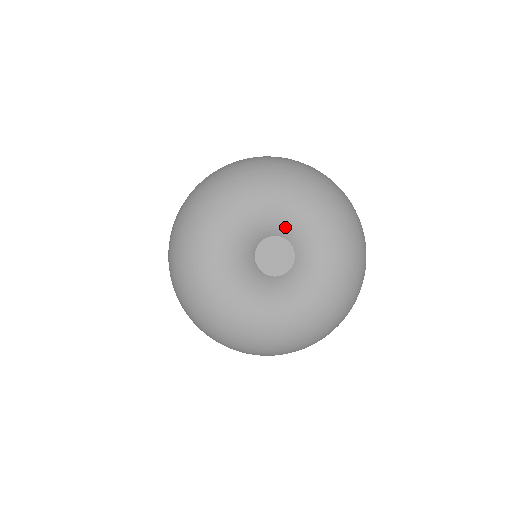
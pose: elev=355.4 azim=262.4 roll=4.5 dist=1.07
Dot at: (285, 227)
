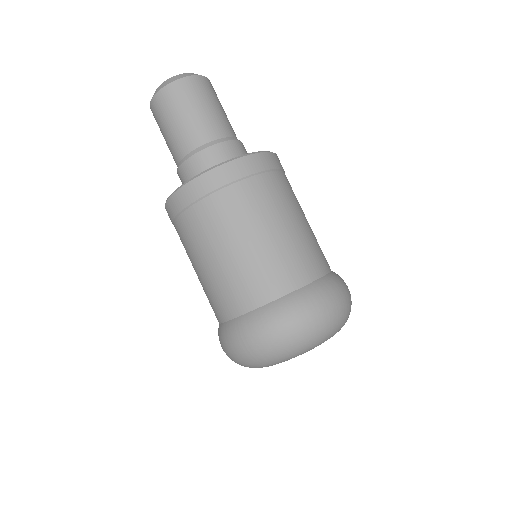
Dot at: occluded
